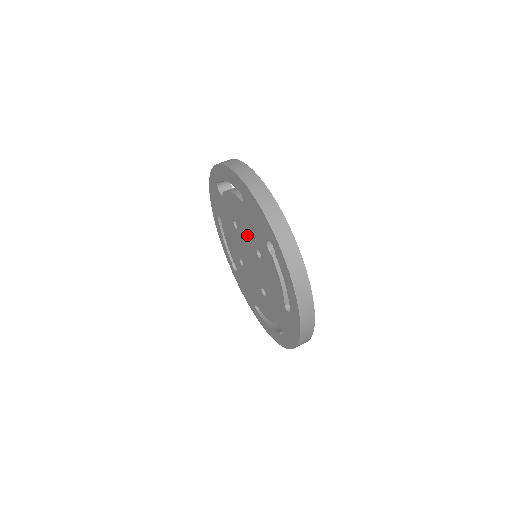
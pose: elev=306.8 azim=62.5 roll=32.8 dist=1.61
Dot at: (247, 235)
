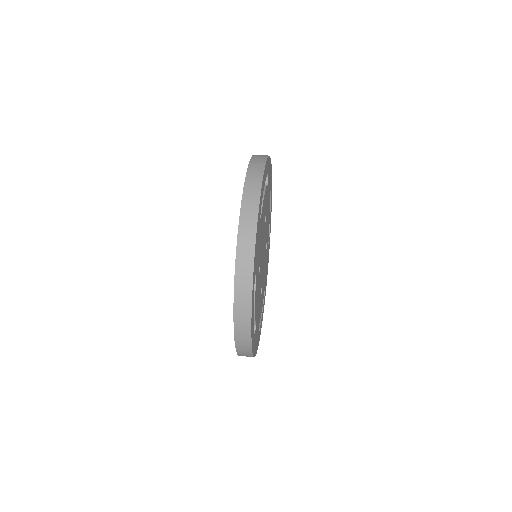
Dot at: occluded
